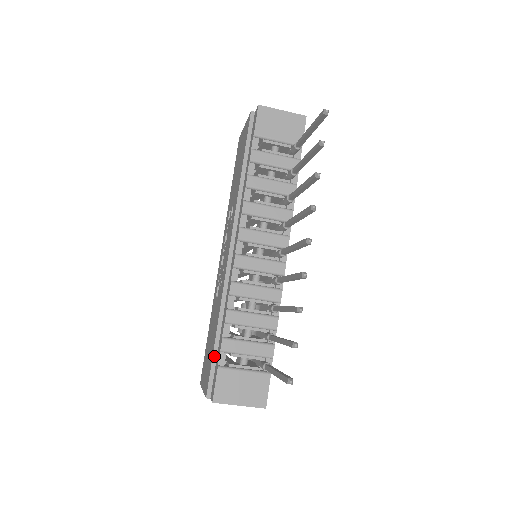
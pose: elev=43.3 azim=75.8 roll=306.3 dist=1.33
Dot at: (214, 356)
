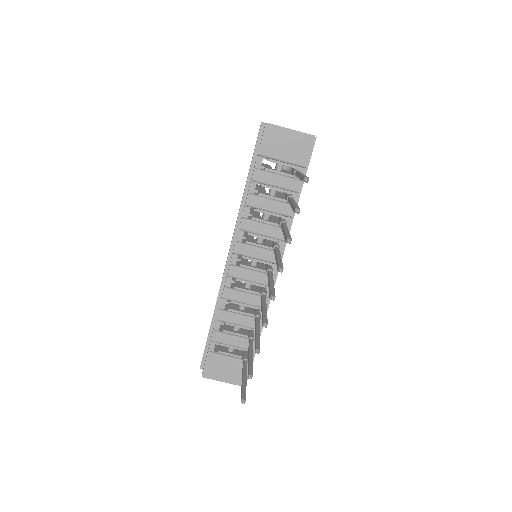
Dot at: (208, 339)
